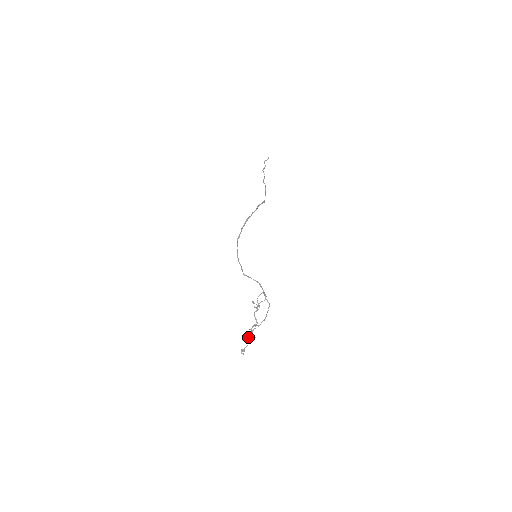
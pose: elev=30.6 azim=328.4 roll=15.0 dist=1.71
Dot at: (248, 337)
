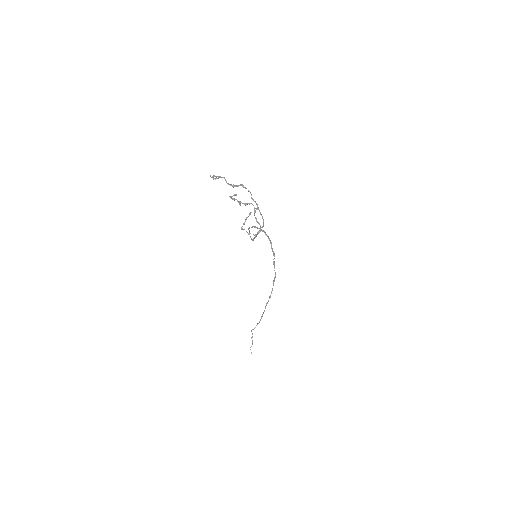
Dot at: (236, 185)
